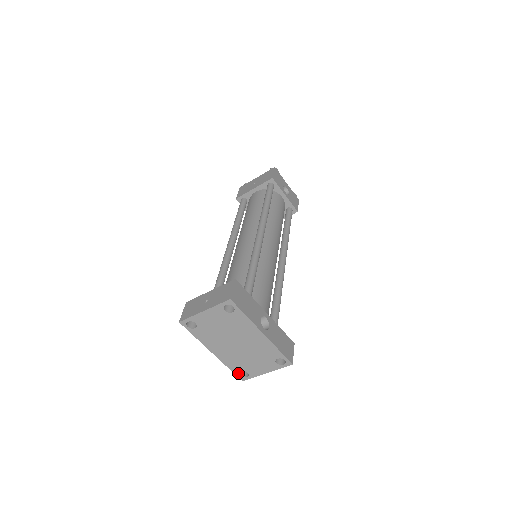
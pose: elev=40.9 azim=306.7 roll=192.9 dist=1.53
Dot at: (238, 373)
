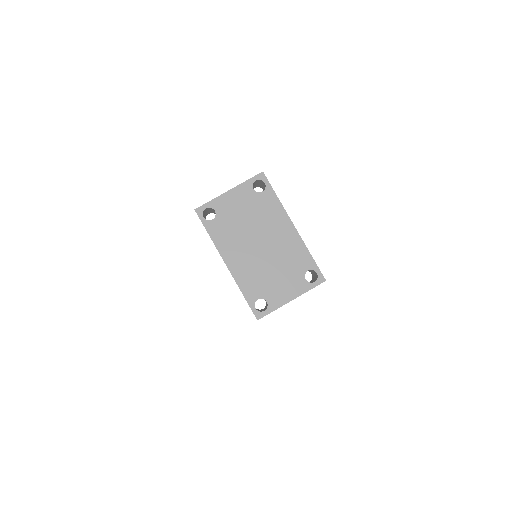
Dot at: (254, 303)
